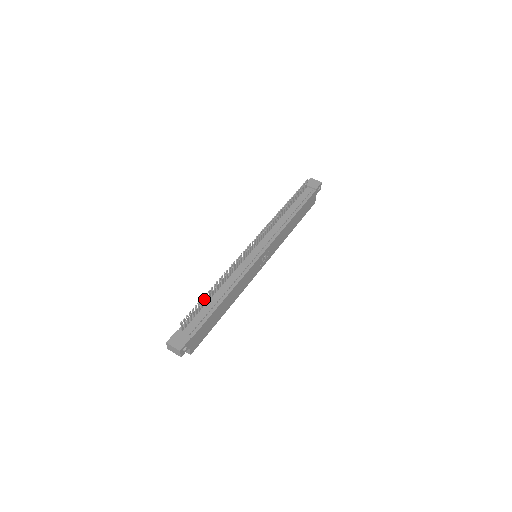
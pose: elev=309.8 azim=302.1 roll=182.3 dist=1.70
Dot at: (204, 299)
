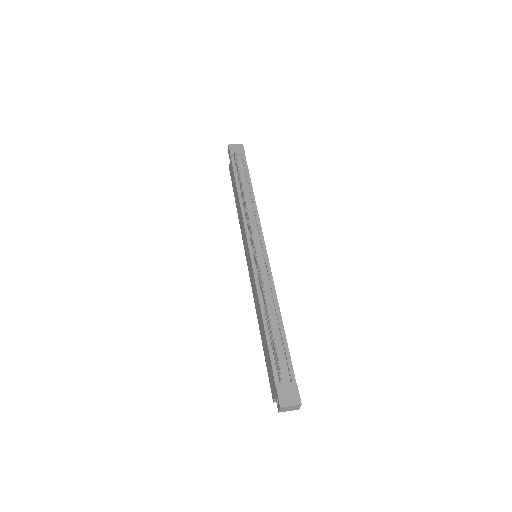
Dot at: (272, 334)
